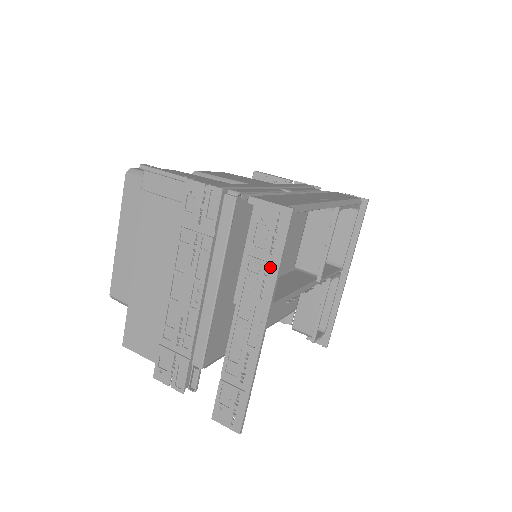
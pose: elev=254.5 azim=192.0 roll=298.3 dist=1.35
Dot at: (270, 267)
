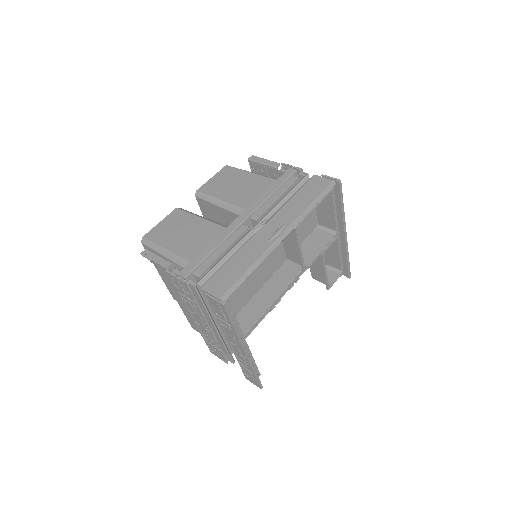
Dot at: (230, 327)
